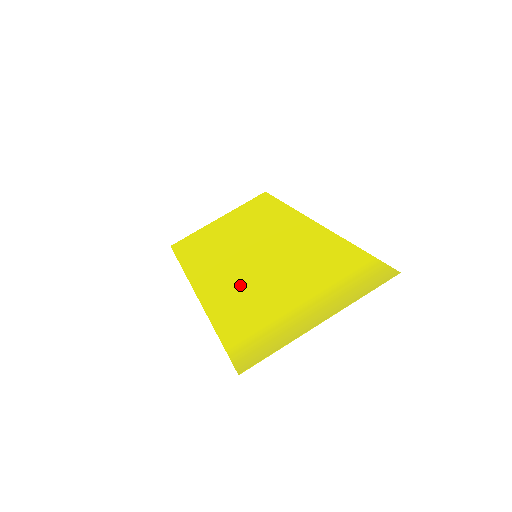
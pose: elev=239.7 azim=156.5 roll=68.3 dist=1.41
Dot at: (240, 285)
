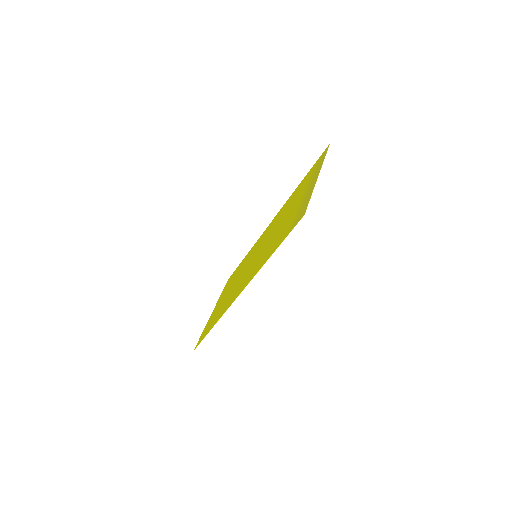
Dot at: (262, 255)
